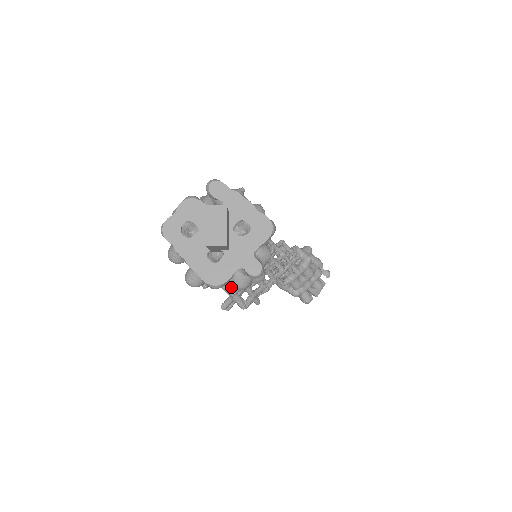
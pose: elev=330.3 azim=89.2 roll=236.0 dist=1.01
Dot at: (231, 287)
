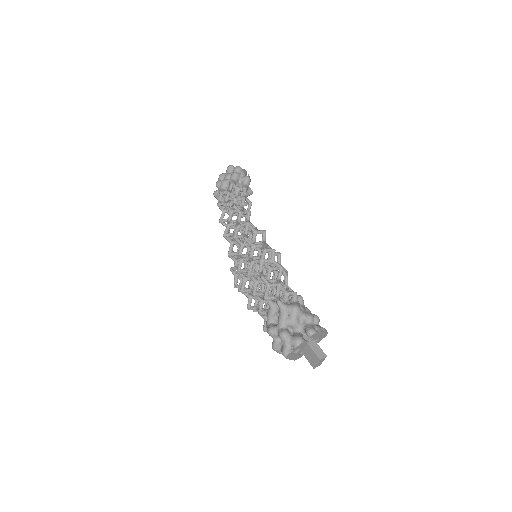
Dot at: occluded
